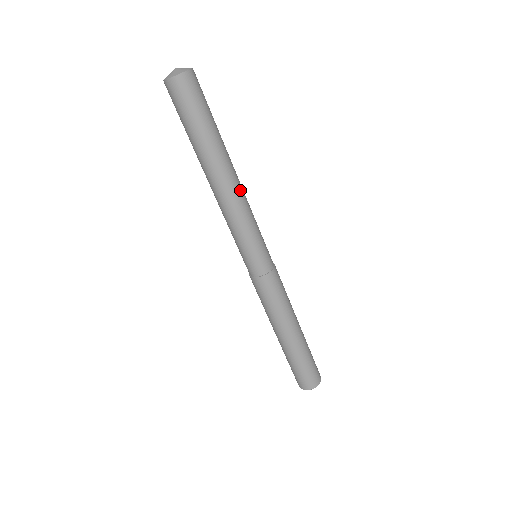
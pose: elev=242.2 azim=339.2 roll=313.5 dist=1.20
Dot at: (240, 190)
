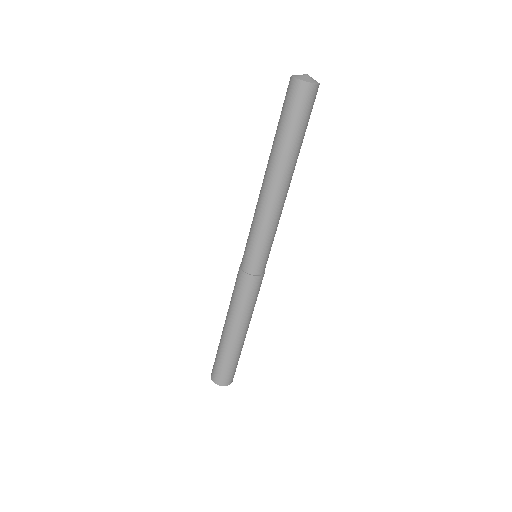
Dot at: occluded
